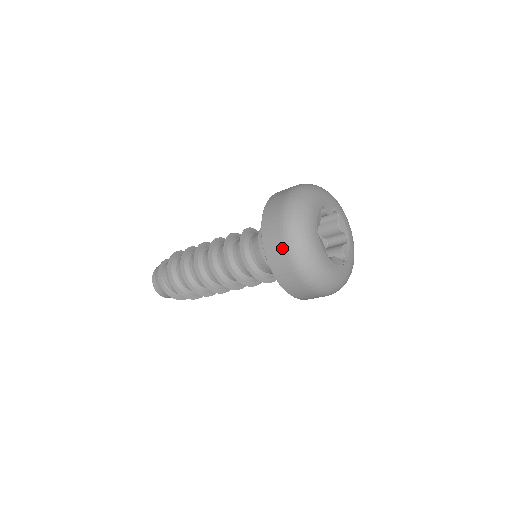
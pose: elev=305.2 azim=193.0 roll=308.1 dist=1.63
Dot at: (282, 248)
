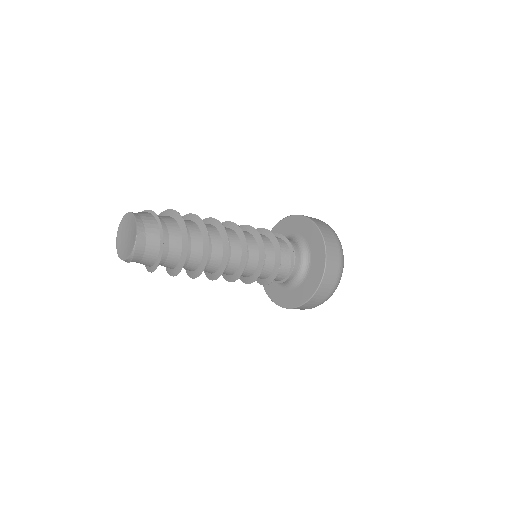
Dot at: (333, 234)
